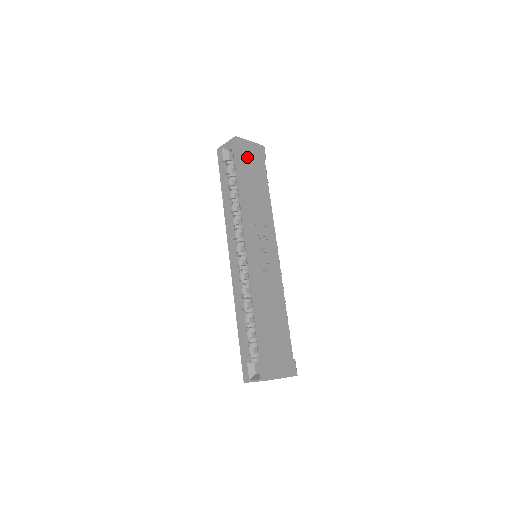
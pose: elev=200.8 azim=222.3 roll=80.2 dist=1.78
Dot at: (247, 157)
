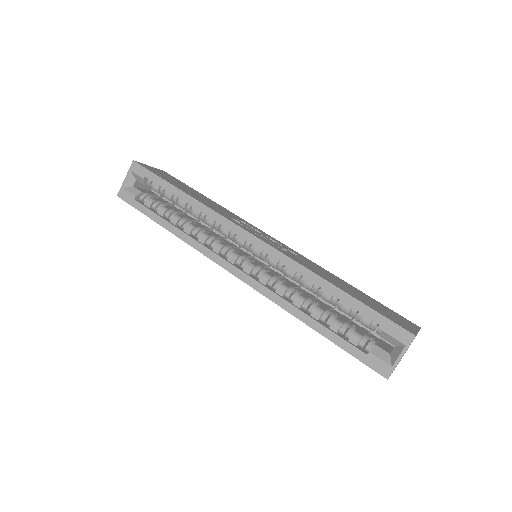
Dot at: (161, 175)
